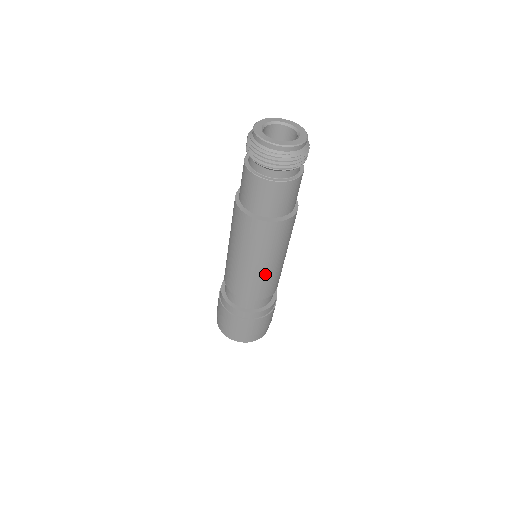
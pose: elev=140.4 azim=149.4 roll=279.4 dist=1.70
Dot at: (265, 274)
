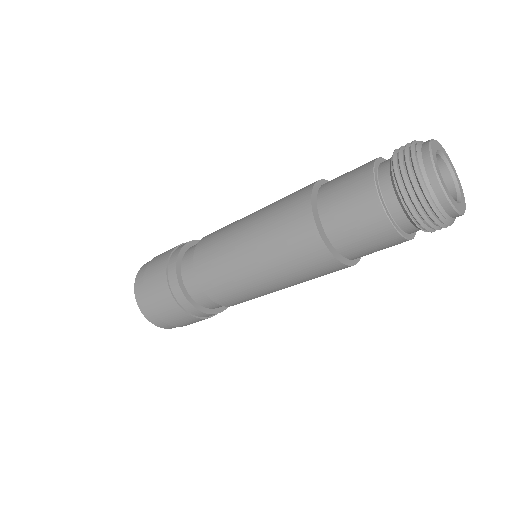
Dot at: (265, 293)
